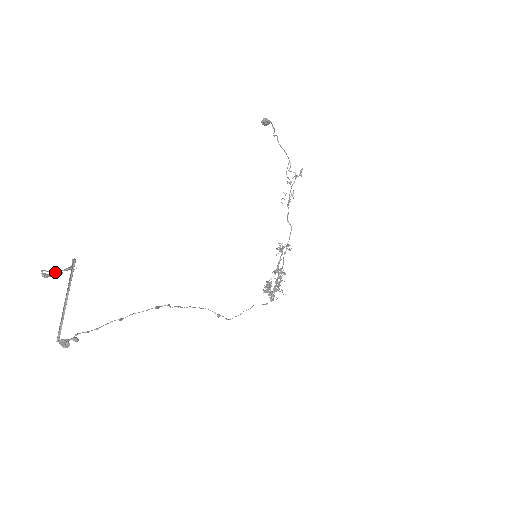
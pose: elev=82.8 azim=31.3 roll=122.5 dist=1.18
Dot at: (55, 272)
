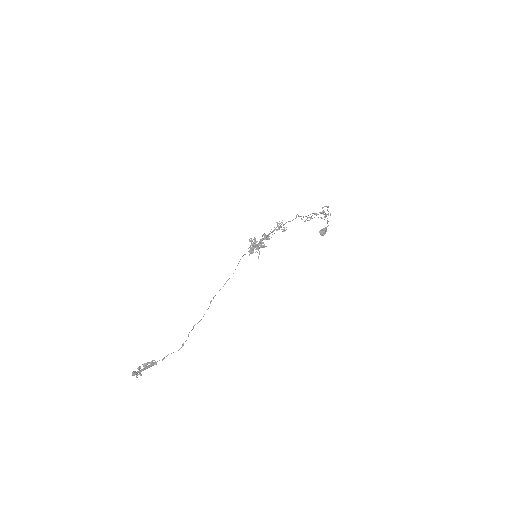
Dot at: (144, 367)
